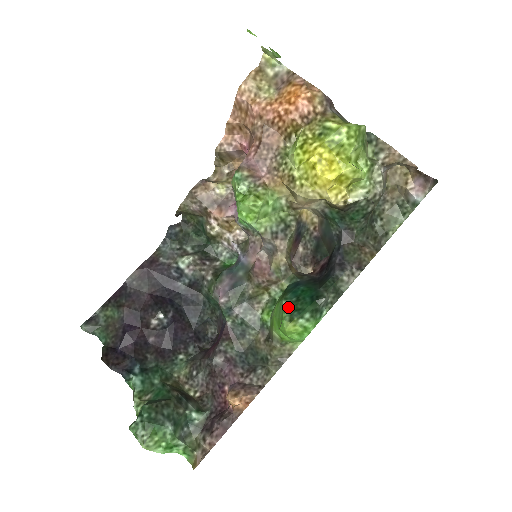
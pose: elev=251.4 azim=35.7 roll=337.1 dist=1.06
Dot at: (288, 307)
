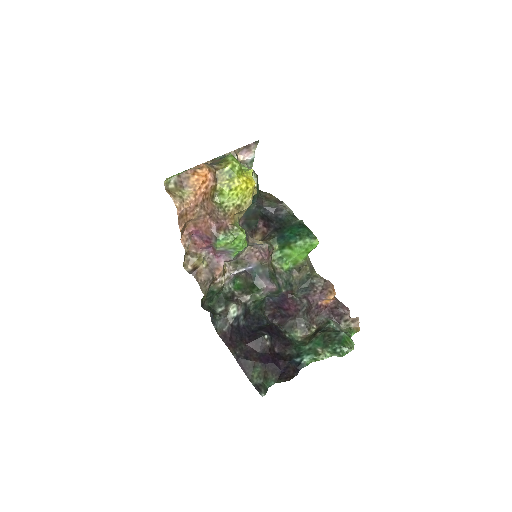
Dot at: (304, 240)
